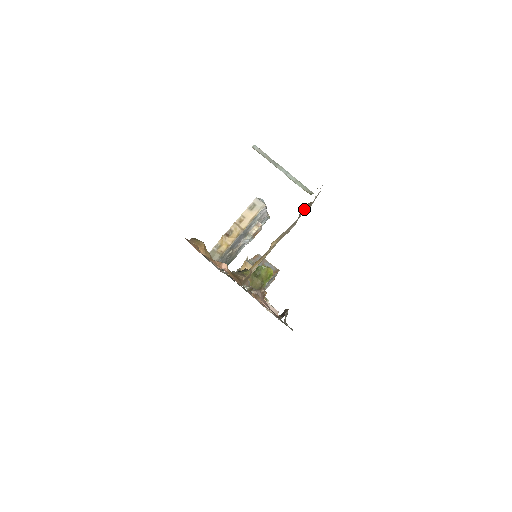
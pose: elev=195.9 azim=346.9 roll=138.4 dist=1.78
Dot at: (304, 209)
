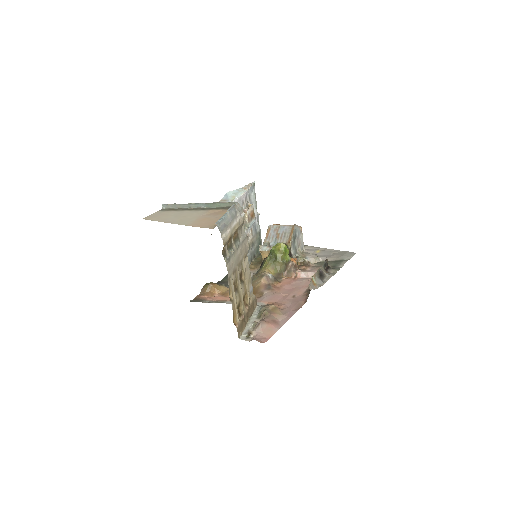
Dot at: (226, 252)
